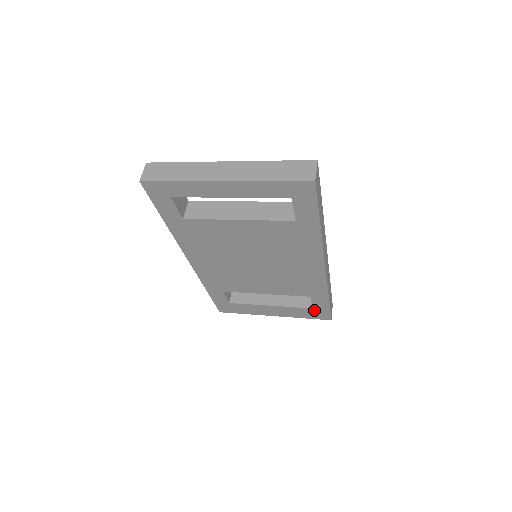
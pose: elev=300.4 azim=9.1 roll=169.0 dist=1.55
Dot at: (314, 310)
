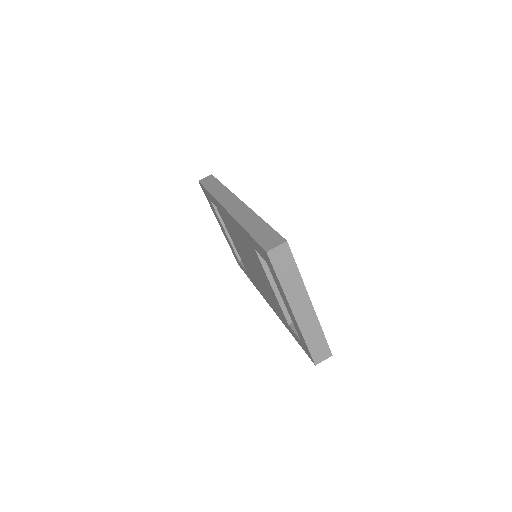
Dot at: (239, 261)
